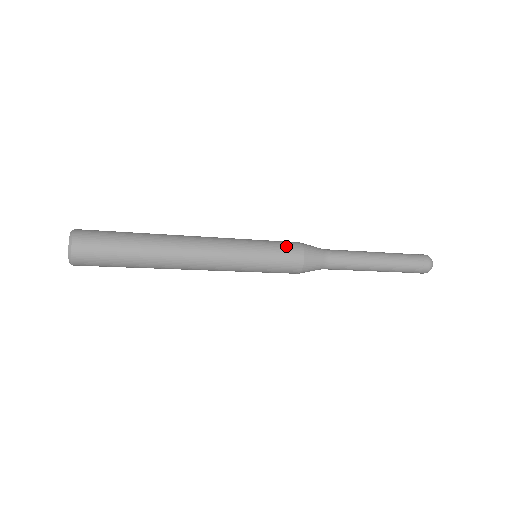
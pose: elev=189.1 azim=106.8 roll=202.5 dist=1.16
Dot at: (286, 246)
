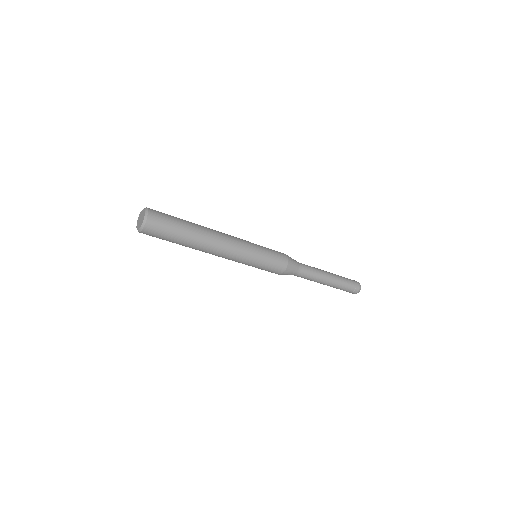
Dot at: occluded
